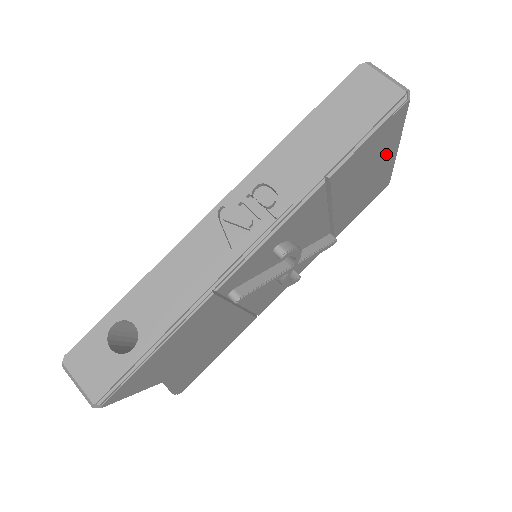
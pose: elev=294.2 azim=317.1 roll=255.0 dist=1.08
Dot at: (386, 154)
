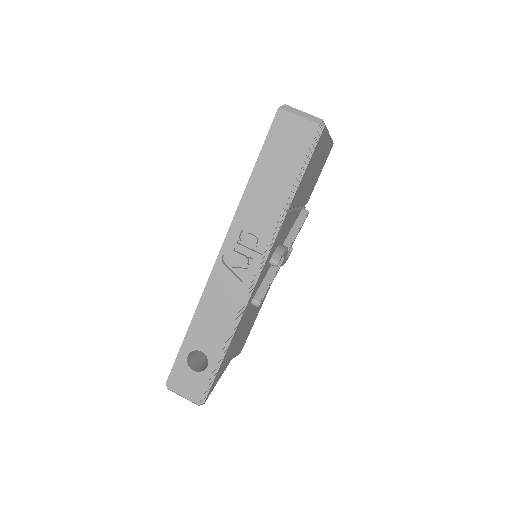
Dot at: (322, 149)
